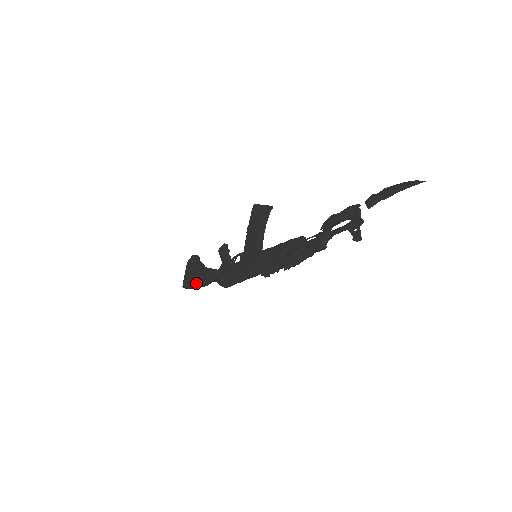
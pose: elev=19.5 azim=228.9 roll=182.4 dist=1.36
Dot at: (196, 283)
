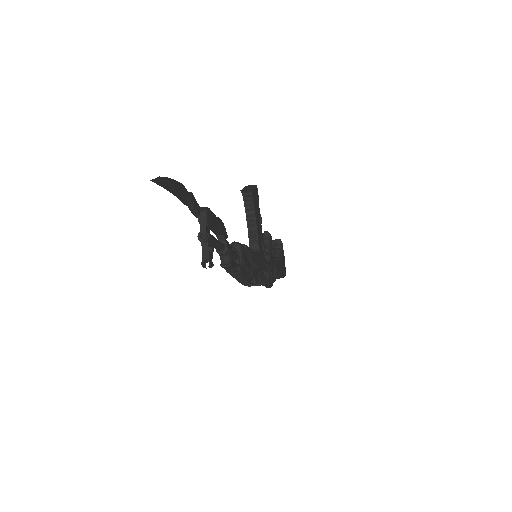
Dot at: occluded
